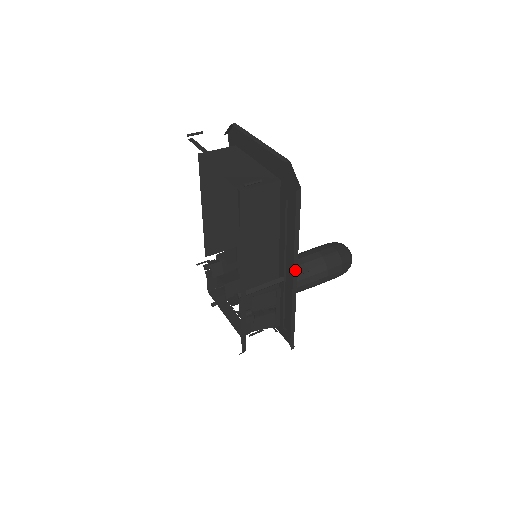
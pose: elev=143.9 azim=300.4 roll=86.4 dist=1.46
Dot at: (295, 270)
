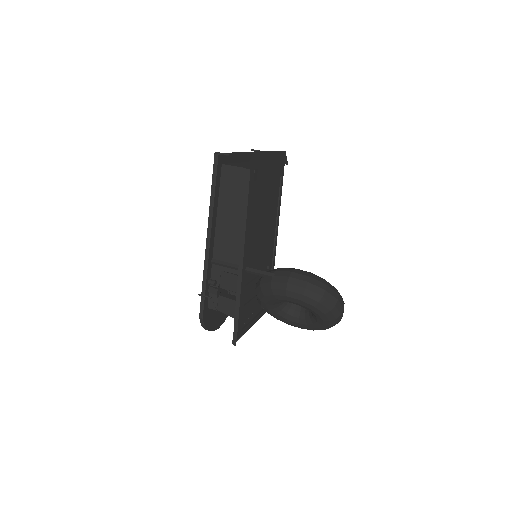
Dot at: (242, 249)
